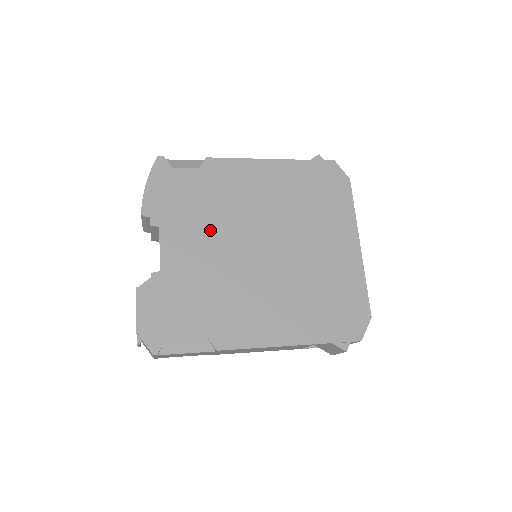
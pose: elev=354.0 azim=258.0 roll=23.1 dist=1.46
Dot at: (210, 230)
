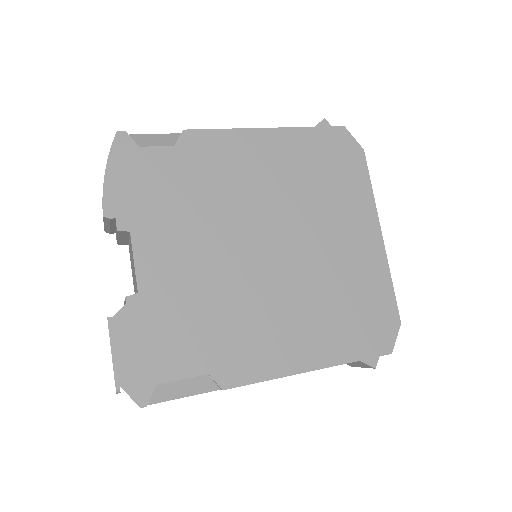
Dot at: (198, 230)
